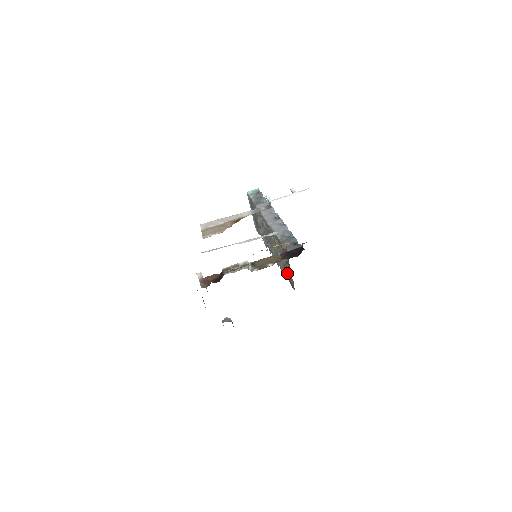
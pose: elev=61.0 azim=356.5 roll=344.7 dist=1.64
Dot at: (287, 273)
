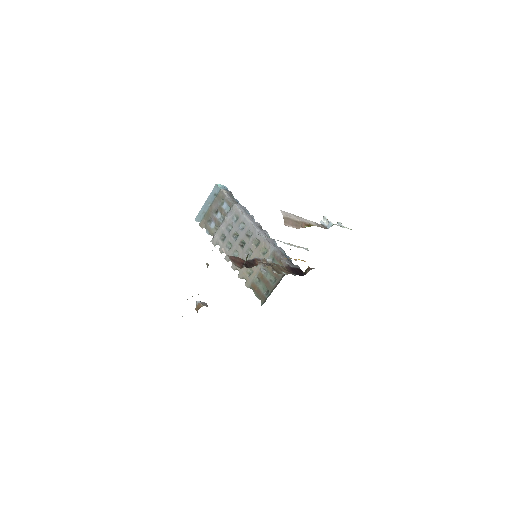
Dot at: (258, 282)
